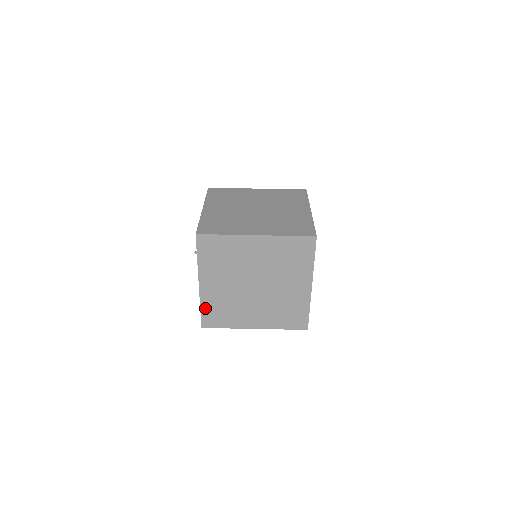
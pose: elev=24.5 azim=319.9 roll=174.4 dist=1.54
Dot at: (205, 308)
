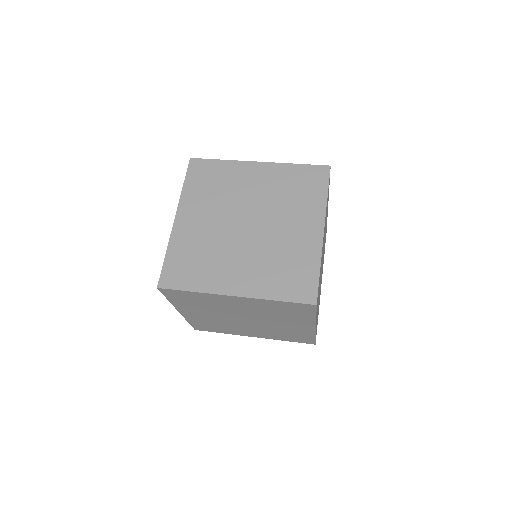
Dot at: (193, 322)
